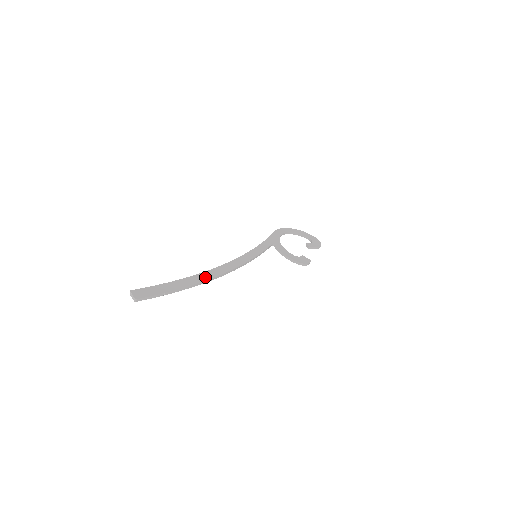
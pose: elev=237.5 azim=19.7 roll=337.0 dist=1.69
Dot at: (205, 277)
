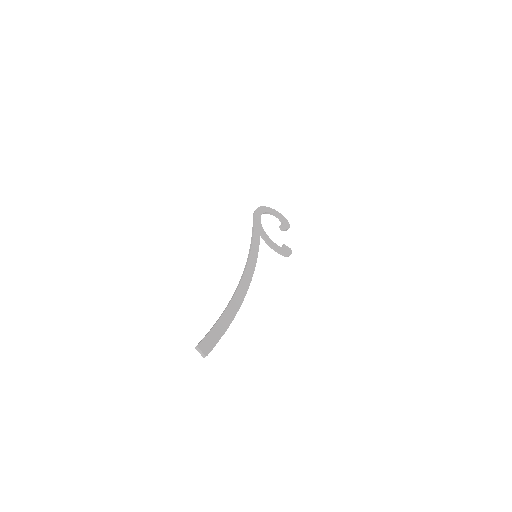
Dot at: (238, 302)
